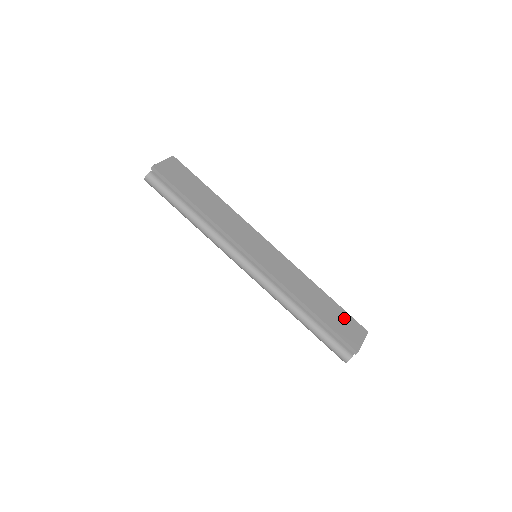
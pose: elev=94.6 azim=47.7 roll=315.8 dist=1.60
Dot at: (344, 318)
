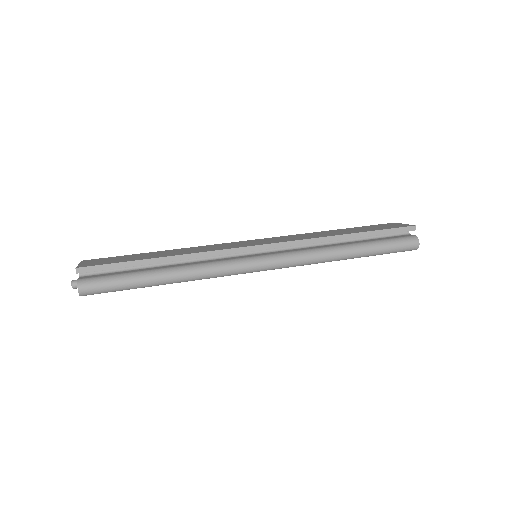
Dot at: (371, 227)
